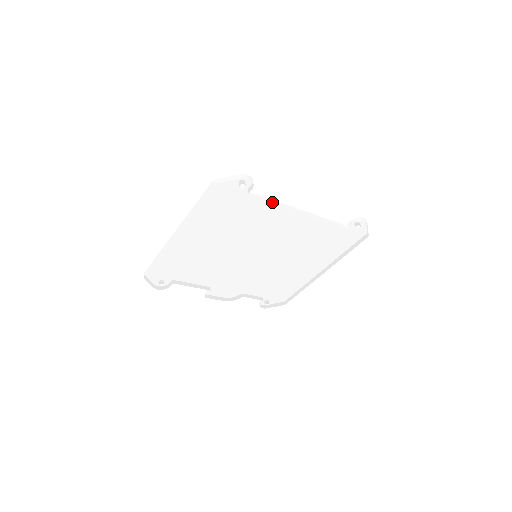
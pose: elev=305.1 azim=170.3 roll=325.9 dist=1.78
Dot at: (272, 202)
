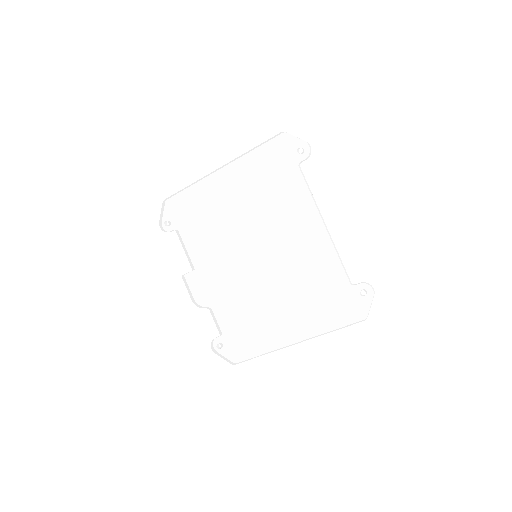
Dot at: (310, 191)
